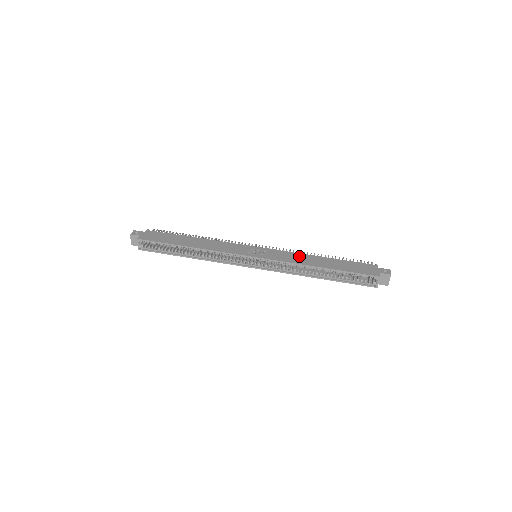
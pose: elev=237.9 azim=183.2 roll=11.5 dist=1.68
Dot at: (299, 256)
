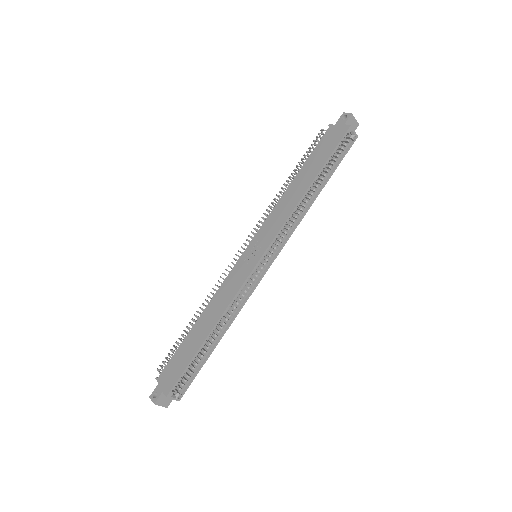
Dot at: (281, 205)
